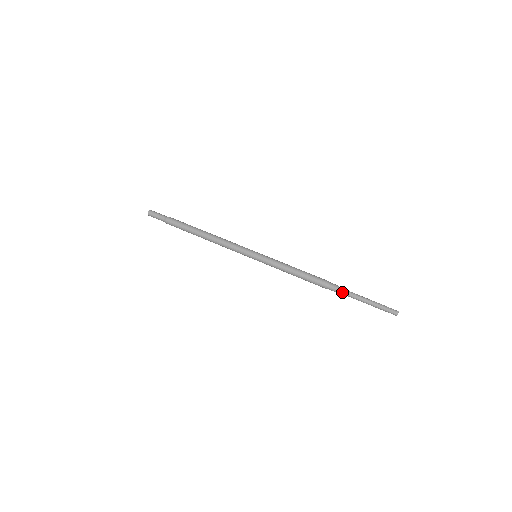
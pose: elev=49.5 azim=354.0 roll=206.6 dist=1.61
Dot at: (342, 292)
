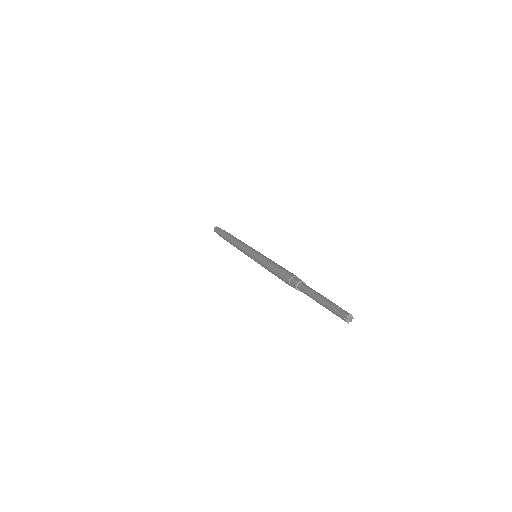
Dot at: (301, 288)
